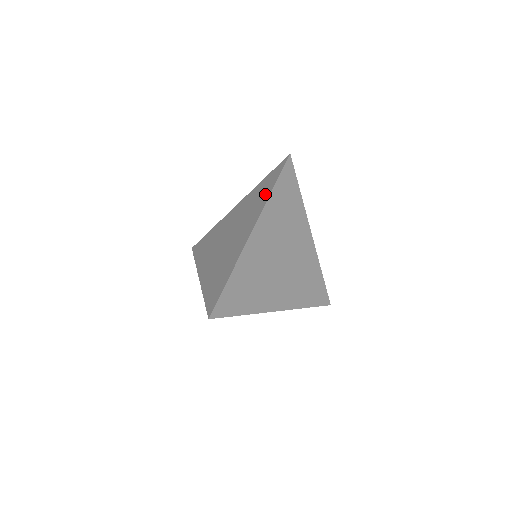
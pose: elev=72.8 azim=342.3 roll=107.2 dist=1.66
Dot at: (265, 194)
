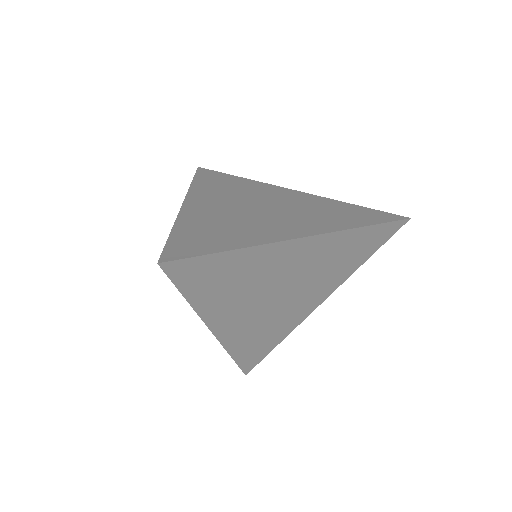
Dot at: occluded
